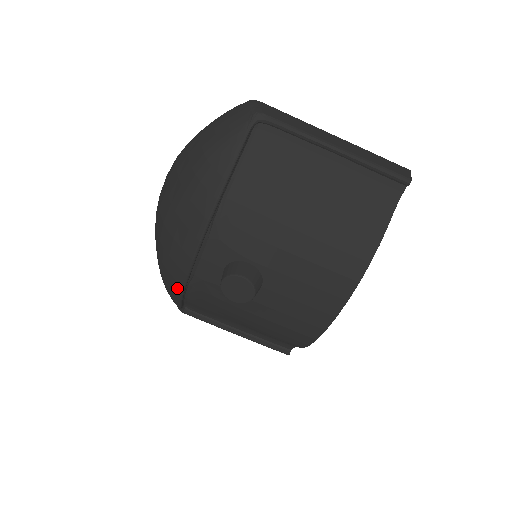
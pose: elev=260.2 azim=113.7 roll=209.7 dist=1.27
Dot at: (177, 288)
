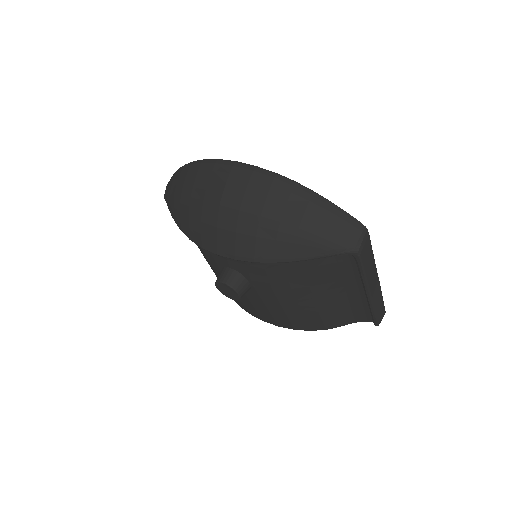
Dot at: (184, 230)
